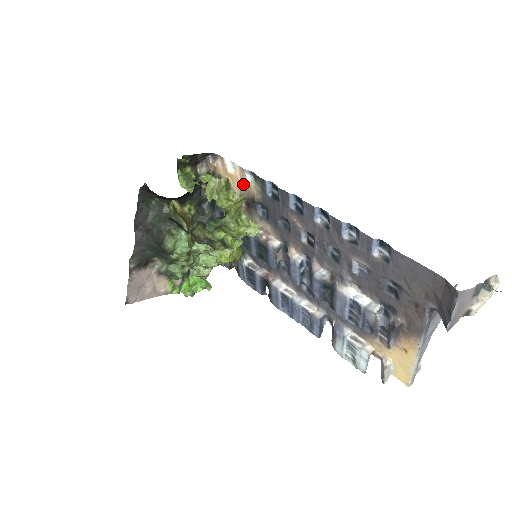
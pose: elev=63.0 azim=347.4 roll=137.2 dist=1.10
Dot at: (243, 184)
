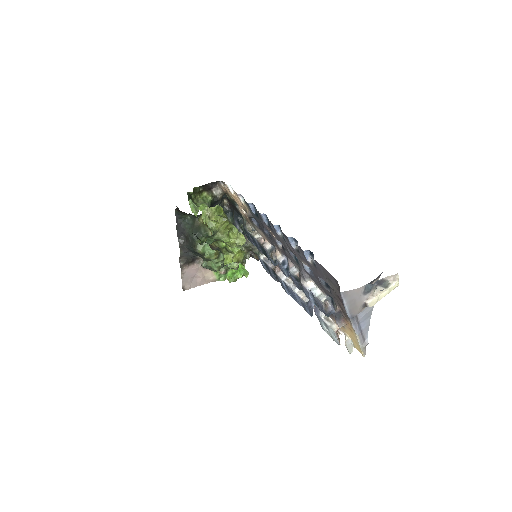
Dot at: (241, 203)
